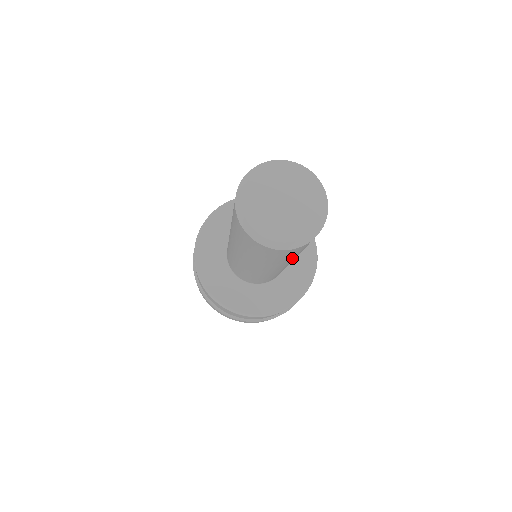
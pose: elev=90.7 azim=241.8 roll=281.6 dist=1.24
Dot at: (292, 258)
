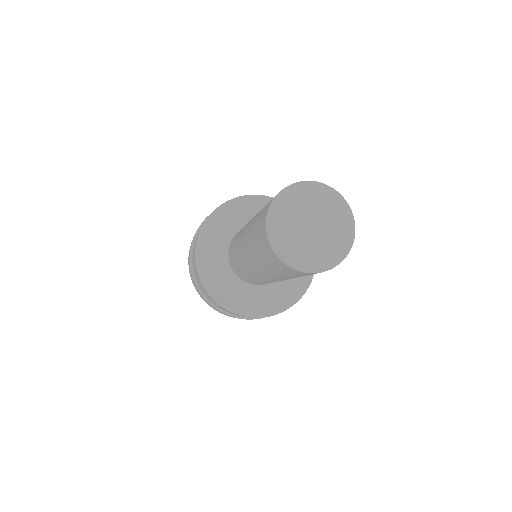
Dot at: (281, 276)
